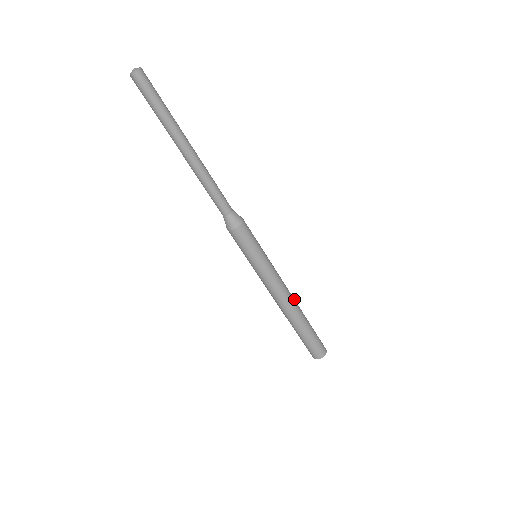
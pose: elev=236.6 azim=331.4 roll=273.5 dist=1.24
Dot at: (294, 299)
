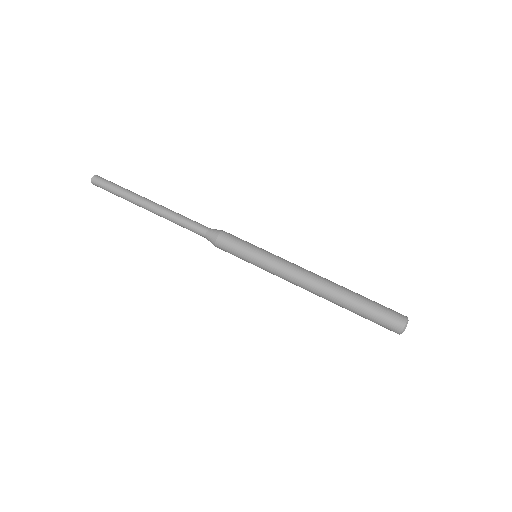
Dot at: occluded
